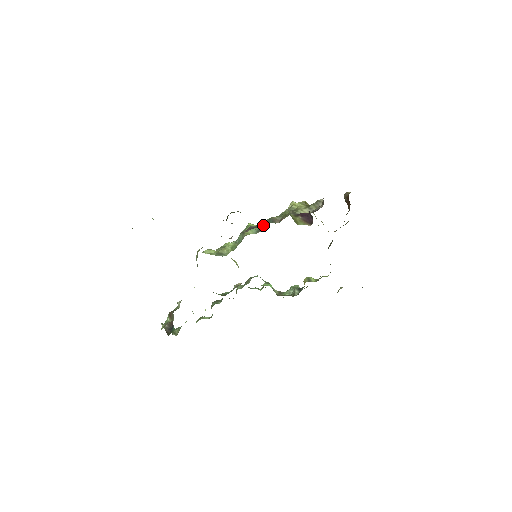
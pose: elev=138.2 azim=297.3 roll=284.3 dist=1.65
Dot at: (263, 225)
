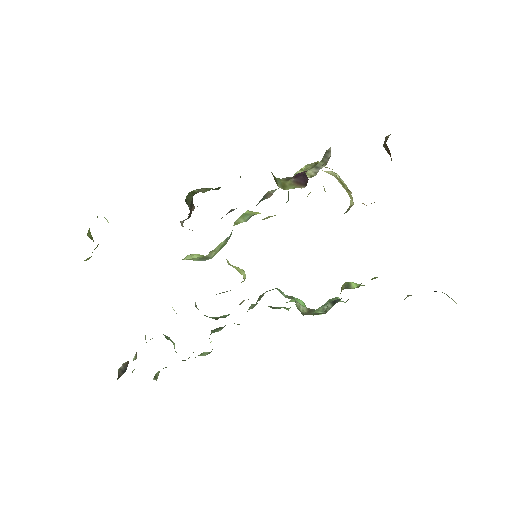
Dot at: occluded
